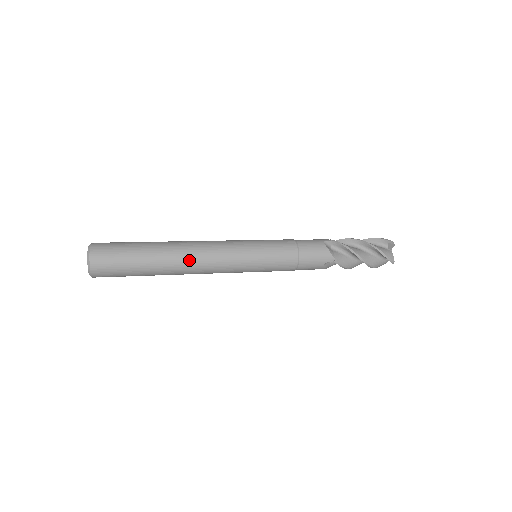
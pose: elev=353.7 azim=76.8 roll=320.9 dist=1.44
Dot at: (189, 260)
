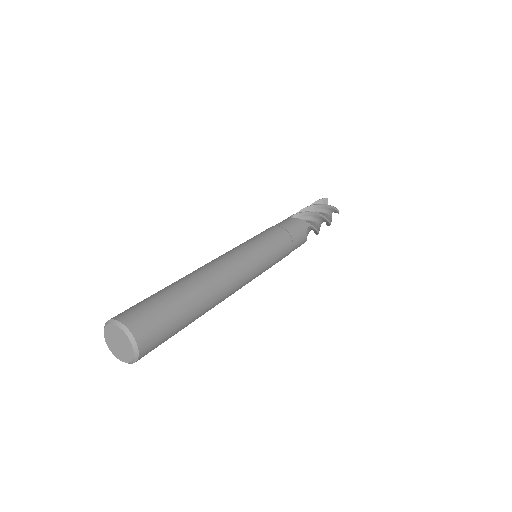
Dot at: (220, 302)
